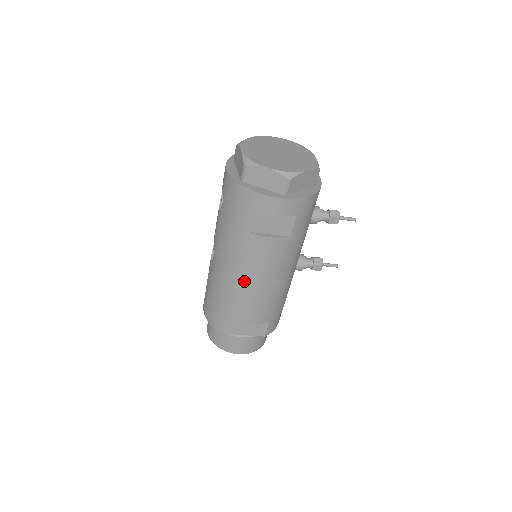
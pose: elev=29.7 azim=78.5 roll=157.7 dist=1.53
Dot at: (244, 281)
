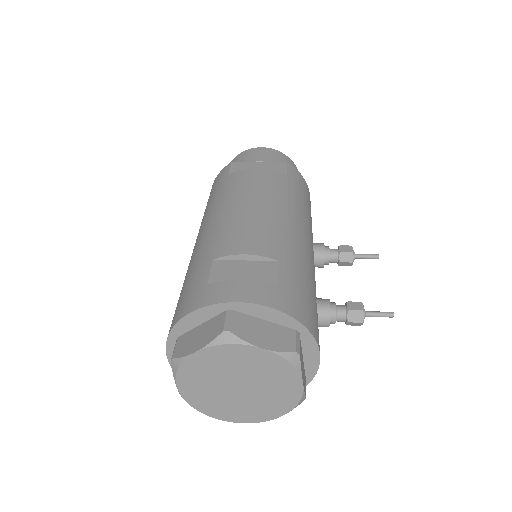
Dot at: occluded
